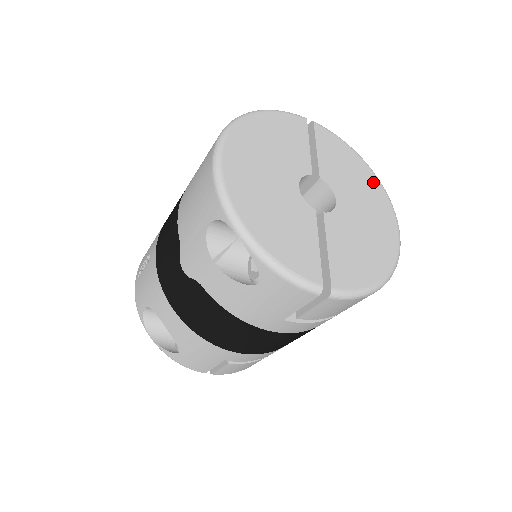
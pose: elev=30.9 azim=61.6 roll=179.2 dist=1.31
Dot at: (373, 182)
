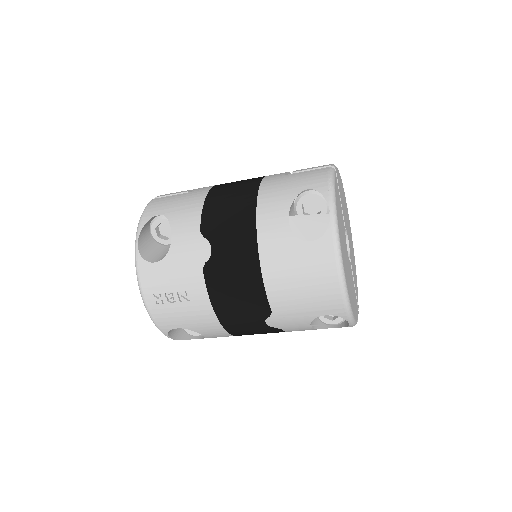
Dot at: (344, 195)
